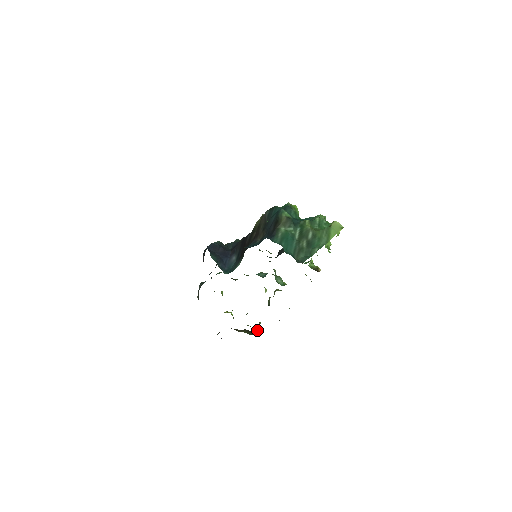
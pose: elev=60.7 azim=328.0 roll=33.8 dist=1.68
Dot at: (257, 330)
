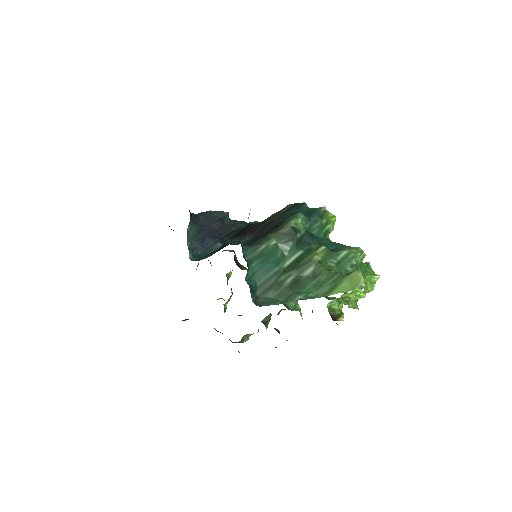
Dot at: (240, 341)
